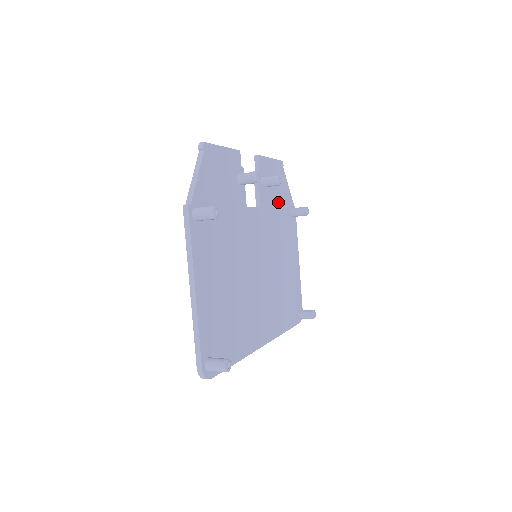
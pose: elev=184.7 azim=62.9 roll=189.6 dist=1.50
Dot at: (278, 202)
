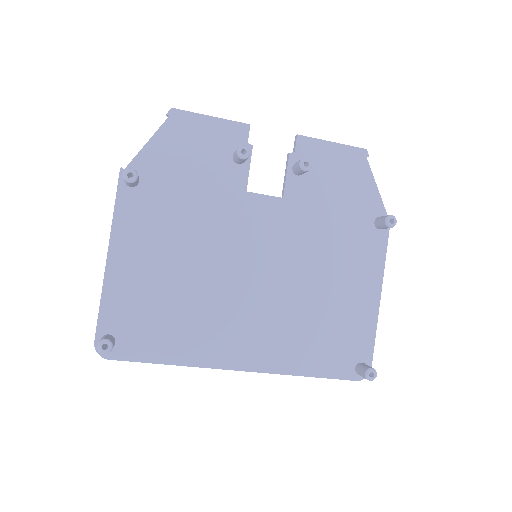
Dot at: (337, 201)
